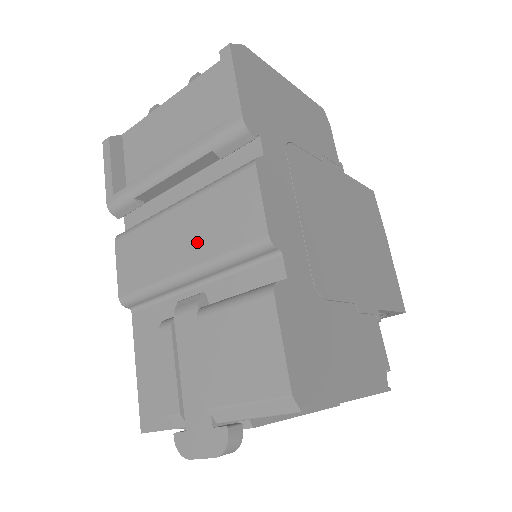
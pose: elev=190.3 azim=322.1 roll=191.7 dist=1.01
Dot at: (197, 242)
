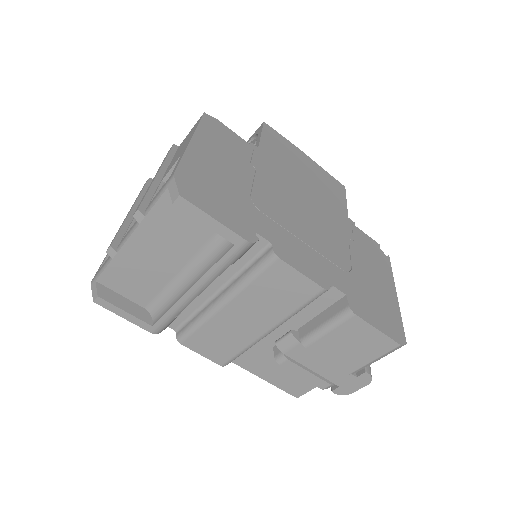
Dot at: (265, 315)
